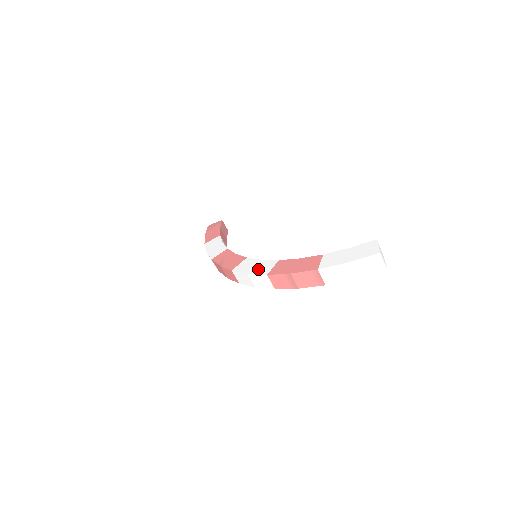
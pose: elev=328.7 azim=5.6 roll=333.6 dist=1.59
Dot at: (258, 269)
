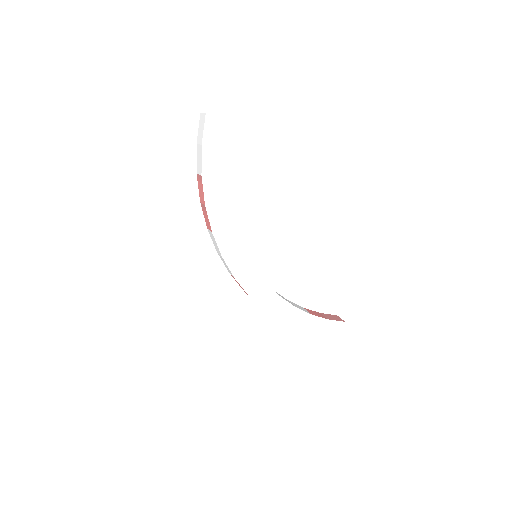
Dot at: occluded
